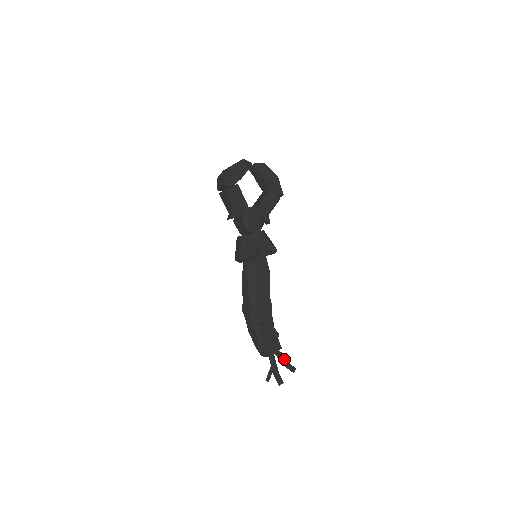
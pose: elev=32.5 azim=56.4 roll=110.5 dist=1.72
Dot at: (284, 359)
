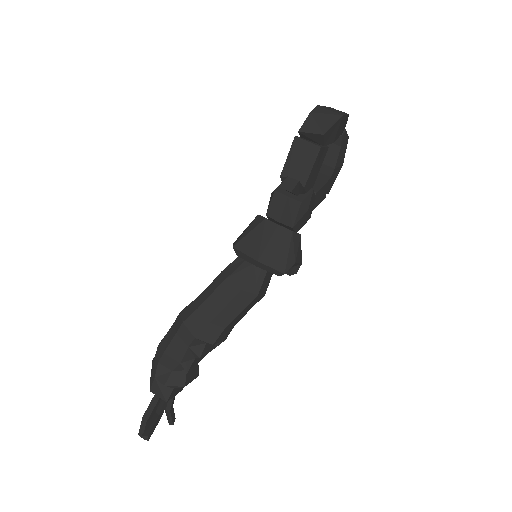
Dot at: occluded
